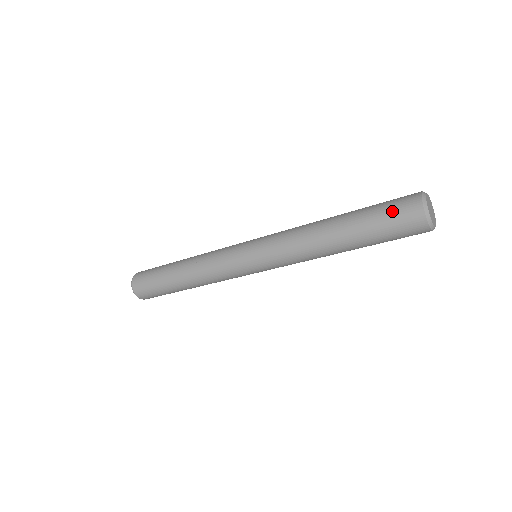
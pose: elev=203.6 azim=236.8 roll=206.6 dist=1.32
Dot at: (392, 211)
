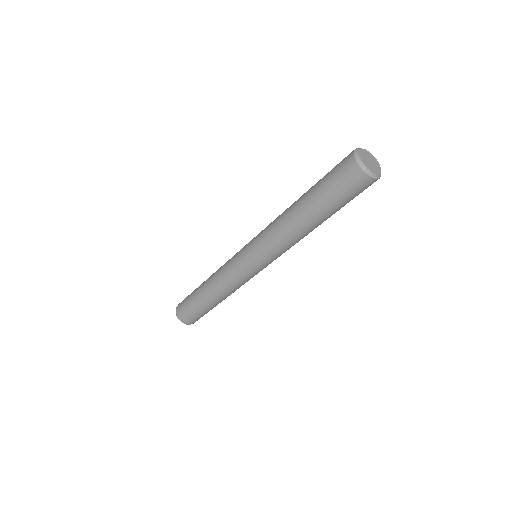
Dot at: occluded
